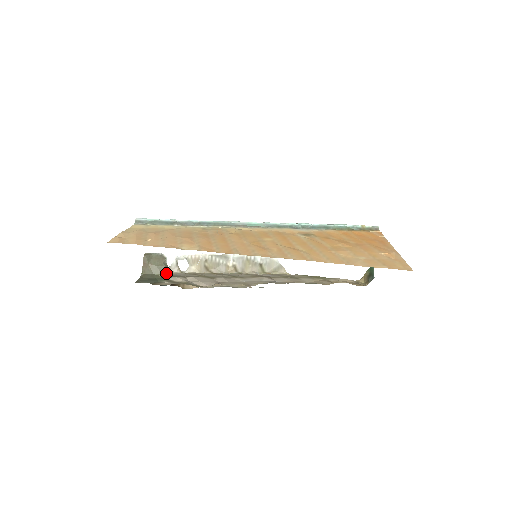
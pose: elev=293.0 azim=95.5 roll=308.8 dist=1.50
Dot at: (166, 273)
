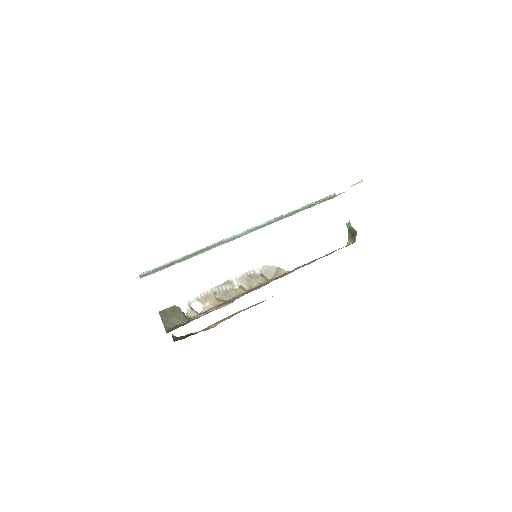
Dot at: (186, 319)
